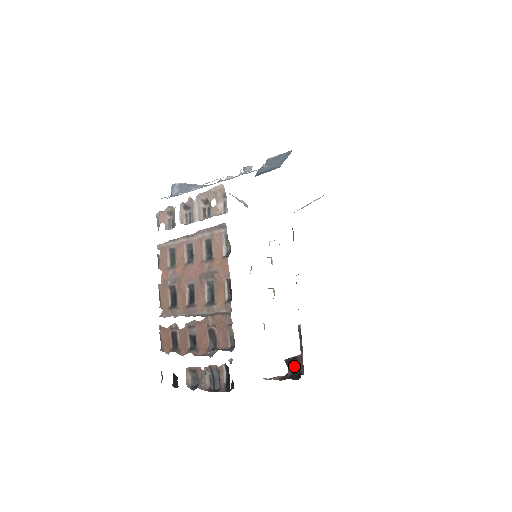
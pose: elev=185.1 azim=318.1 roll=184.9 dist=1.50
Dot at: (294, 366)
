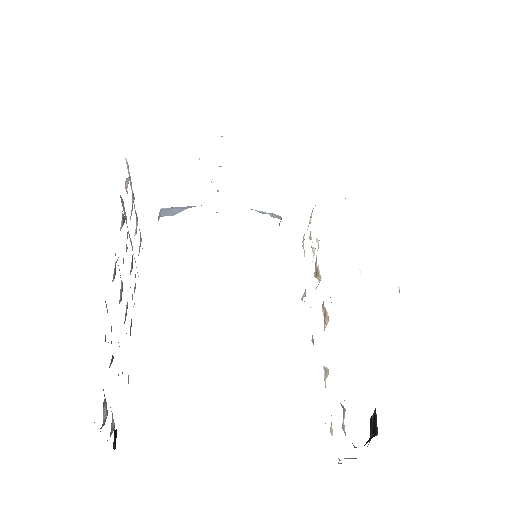
Dot at: (371, 427)
